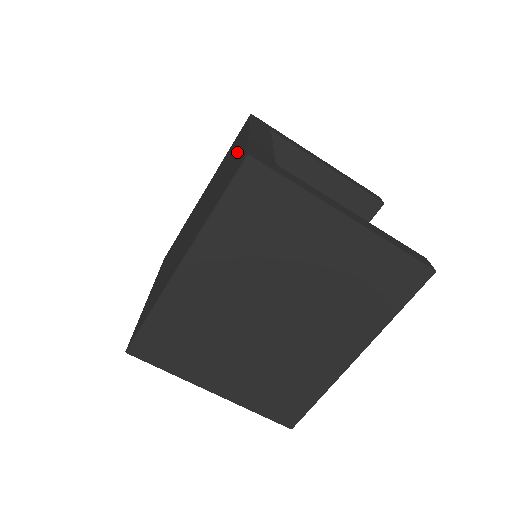
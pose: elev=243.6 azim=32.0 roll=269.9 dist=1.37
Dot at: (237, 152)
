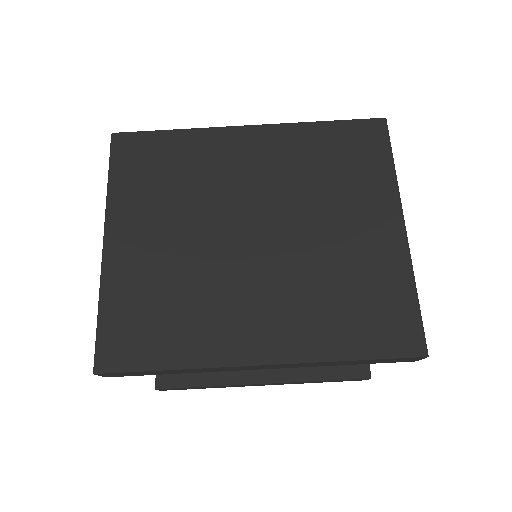
Dot at: occluded
